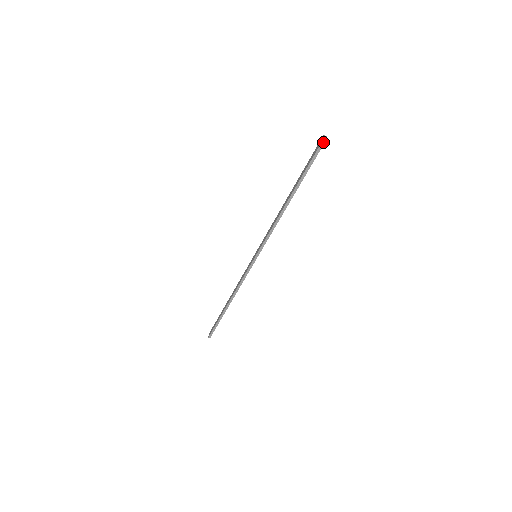
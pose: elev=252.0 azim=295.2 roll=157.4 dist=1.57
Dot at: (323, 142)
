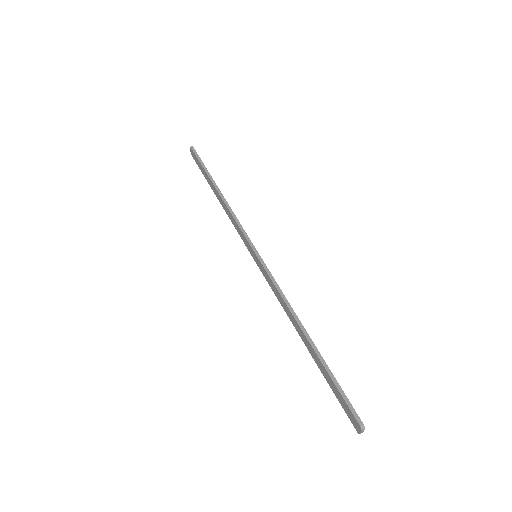
Dot at: (192, 147)
